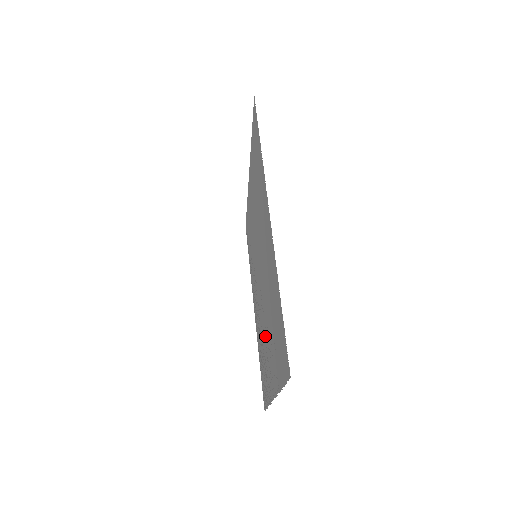
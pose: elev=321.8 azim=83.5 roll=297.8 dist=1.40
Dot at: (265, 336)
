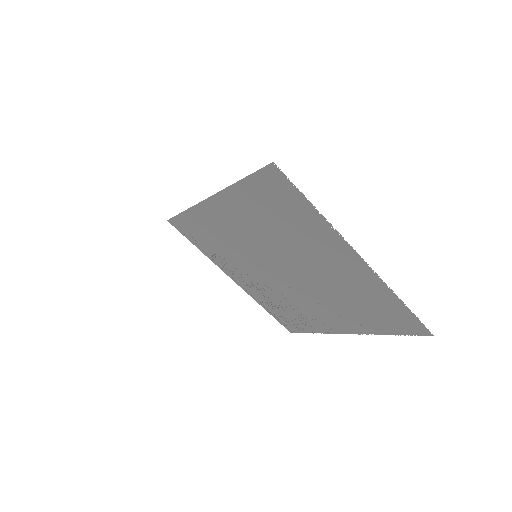
Dot at: (309, 304)
